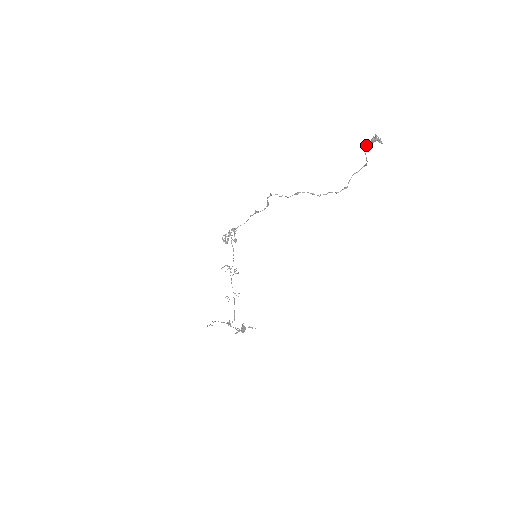
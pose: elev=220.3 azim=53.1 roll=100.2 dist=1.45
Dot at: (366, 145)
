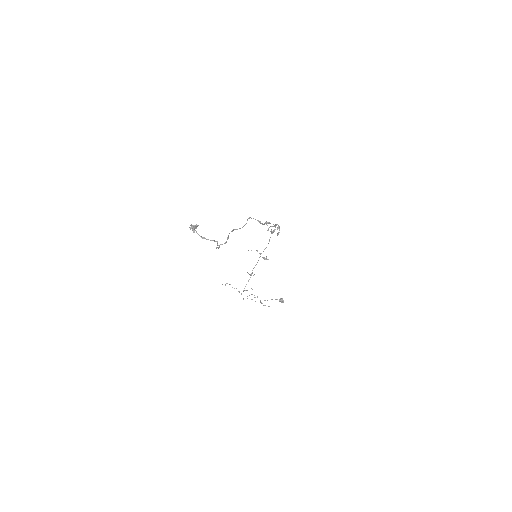
Dot at: (194, 228)
